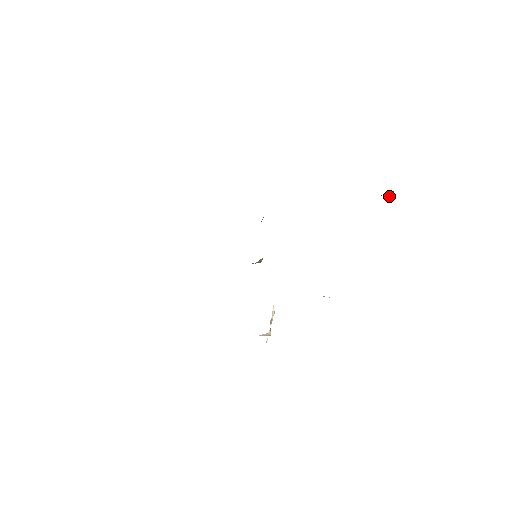
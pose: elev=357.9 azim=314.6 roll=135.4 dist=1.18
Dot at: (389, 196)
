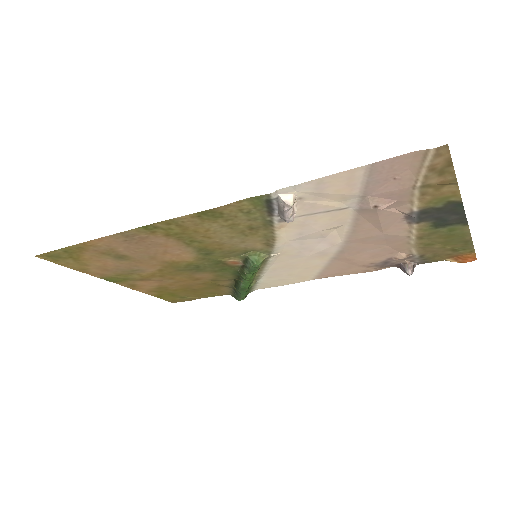
Dot at: (410, 268)
